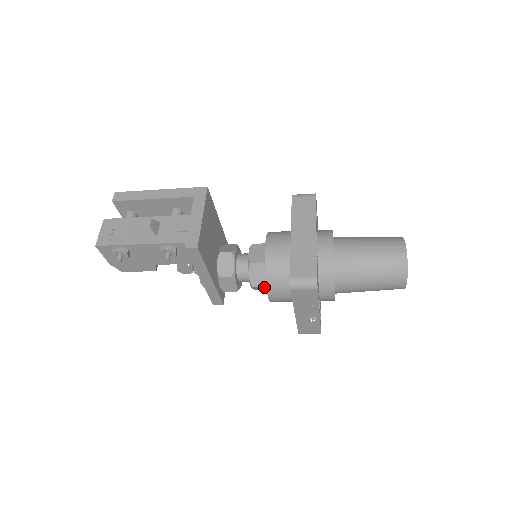
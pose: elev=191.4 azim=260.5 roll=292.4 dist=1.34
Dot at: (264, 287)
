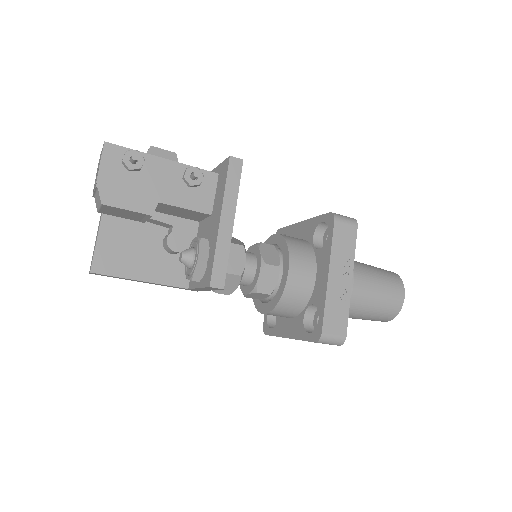
Dot at: (275, 274)
